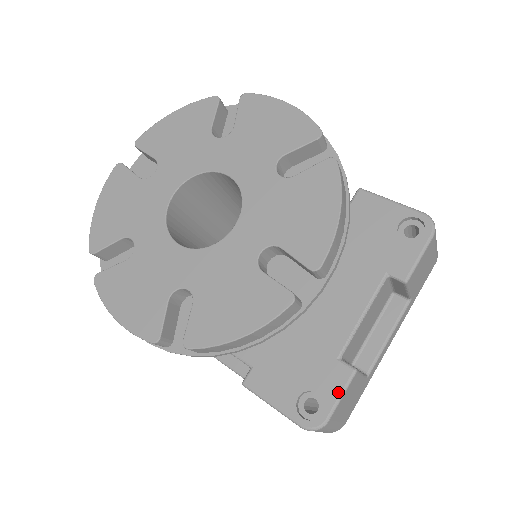
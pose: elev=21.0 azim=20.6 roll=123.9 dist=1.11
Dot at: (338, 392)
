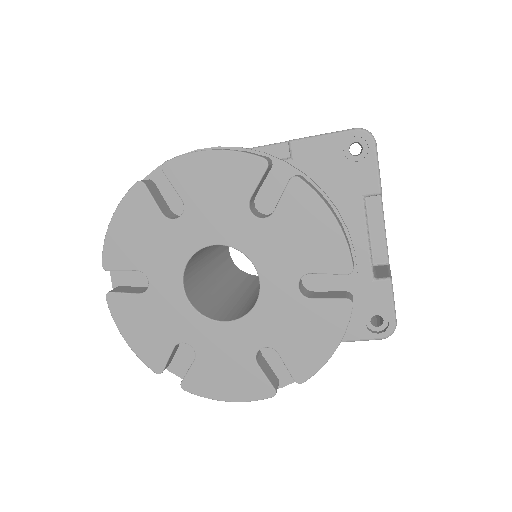
Dot at: (390, 301)
